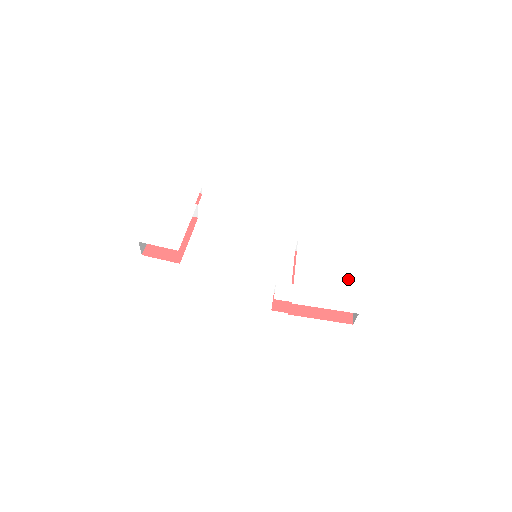
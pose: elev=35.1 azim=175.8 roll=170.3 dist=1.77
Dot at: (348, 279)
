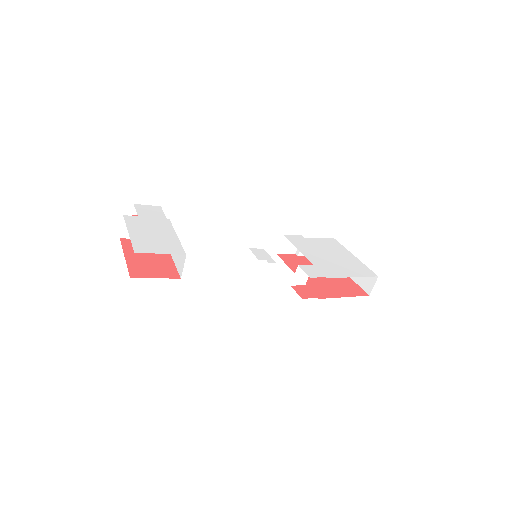
Dot at: (347, 256)
